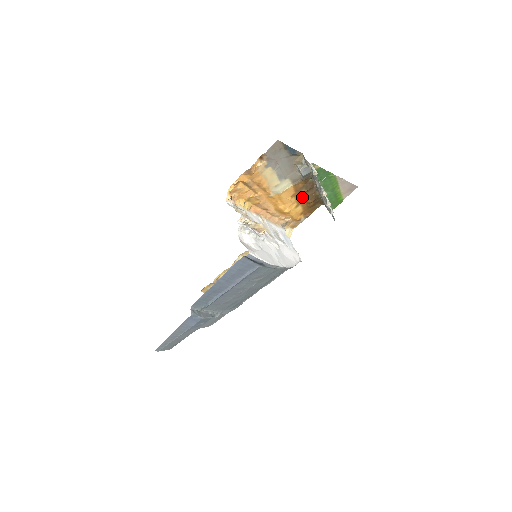
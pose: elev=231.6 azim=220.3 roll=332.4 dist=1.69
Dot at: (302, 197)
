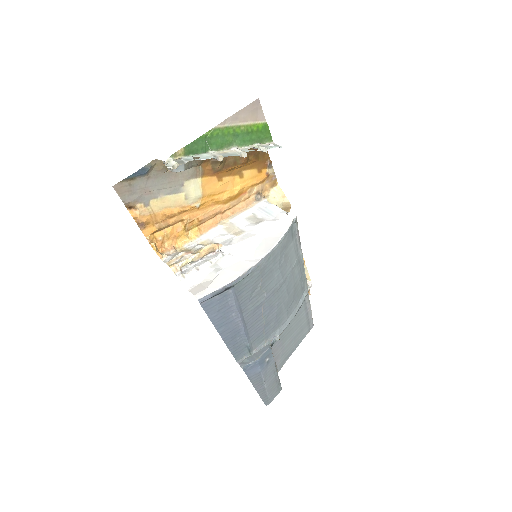
Dot at: (229, 169)
